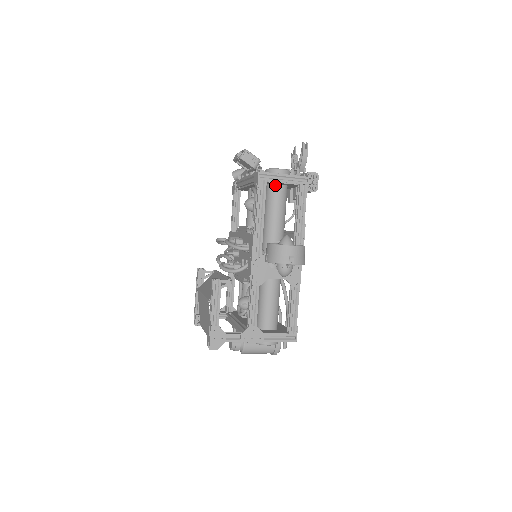
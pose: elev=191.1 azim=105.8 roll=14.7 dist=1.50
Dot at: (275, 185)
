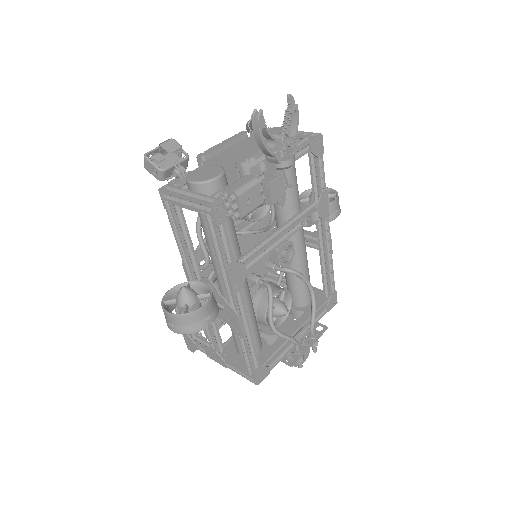
Dot at: occluded
